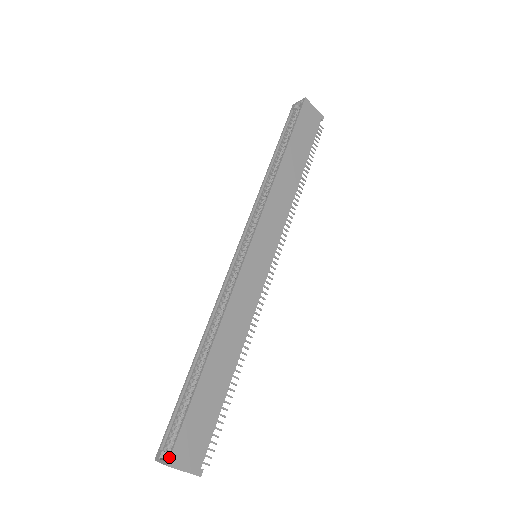
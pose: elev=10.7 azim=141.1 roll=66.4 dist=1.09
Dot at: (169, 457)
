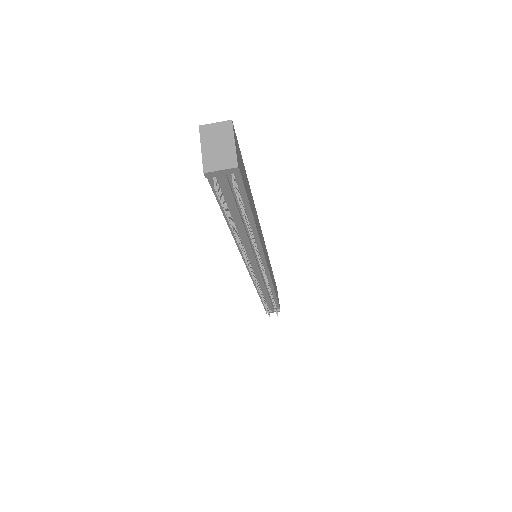
Dot at: (233, 125)
